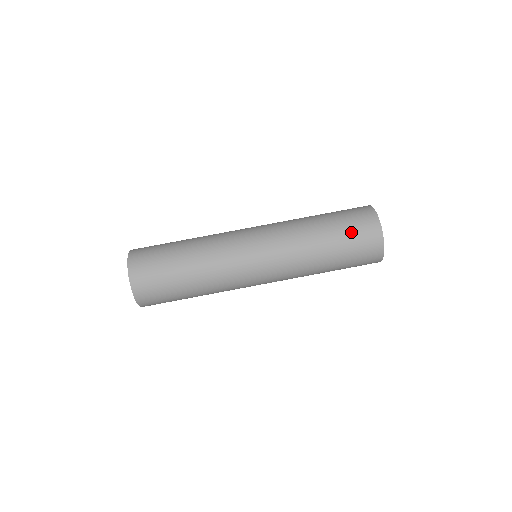
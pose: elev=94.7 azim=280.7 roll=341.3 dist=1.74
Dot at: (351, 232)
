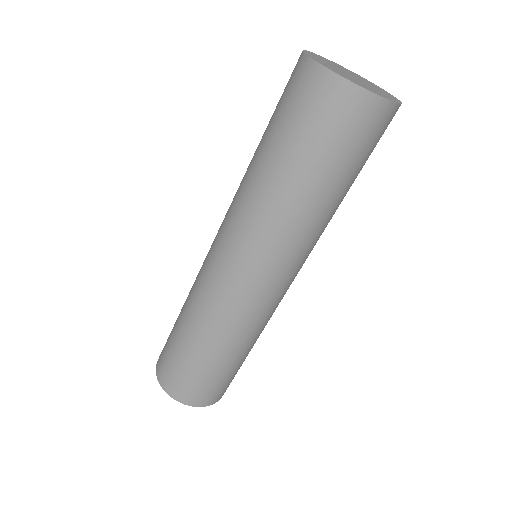
Dot at: (294, 122)
